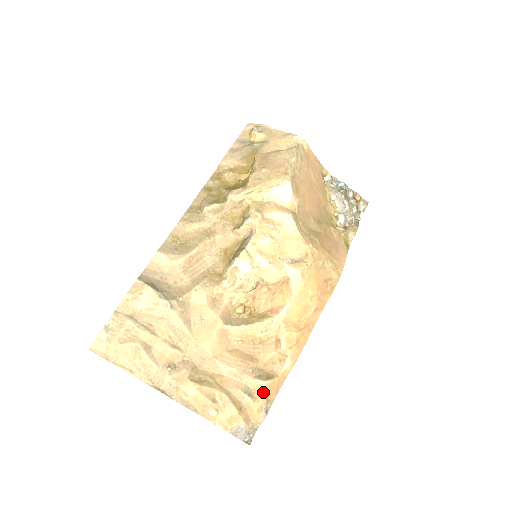
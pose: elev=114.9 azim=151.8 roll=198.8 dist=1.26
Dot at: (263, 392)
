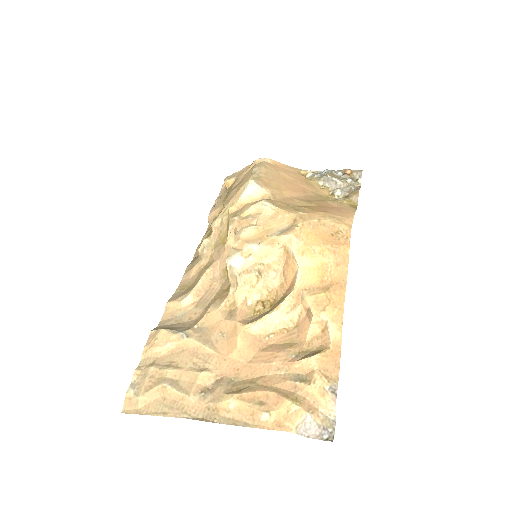
Dot at: (316, 370)
